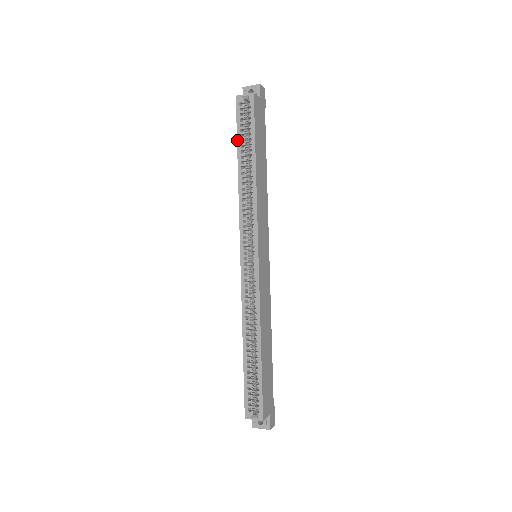
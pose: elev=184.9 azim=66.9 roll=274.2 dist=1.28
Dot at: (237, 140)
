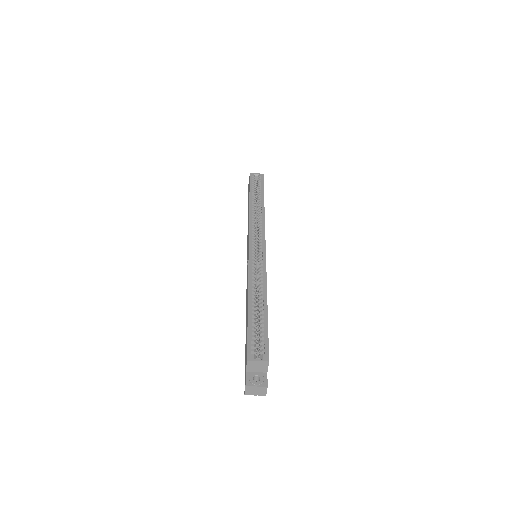
Dot at: (250, 190)
